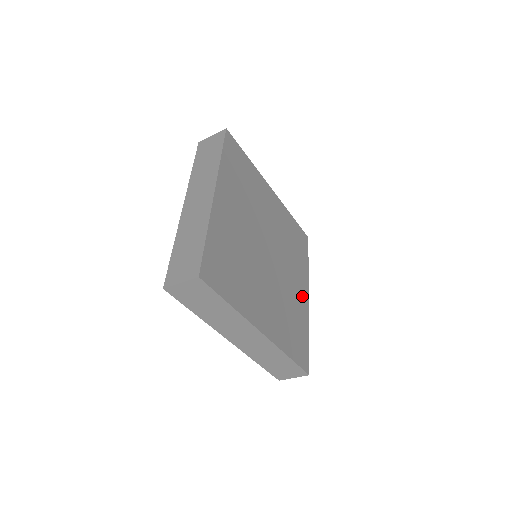
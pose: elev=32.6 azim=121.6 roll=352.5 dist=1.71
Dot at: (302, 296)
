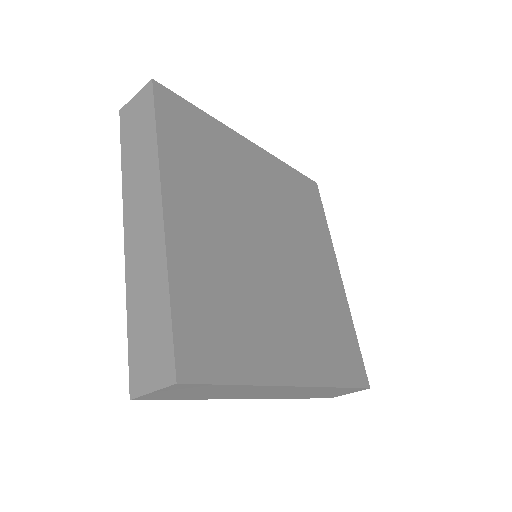
Dot at: (332, 278)
